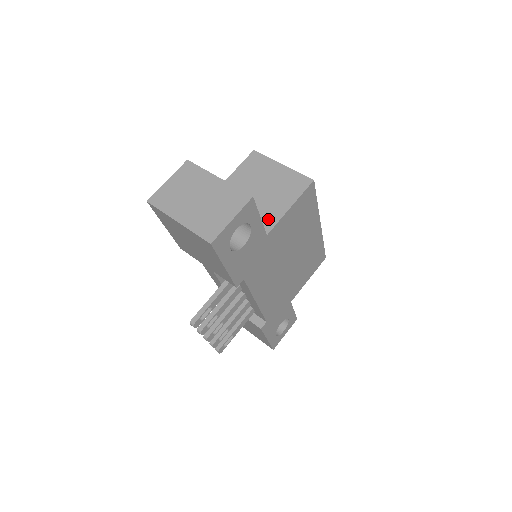
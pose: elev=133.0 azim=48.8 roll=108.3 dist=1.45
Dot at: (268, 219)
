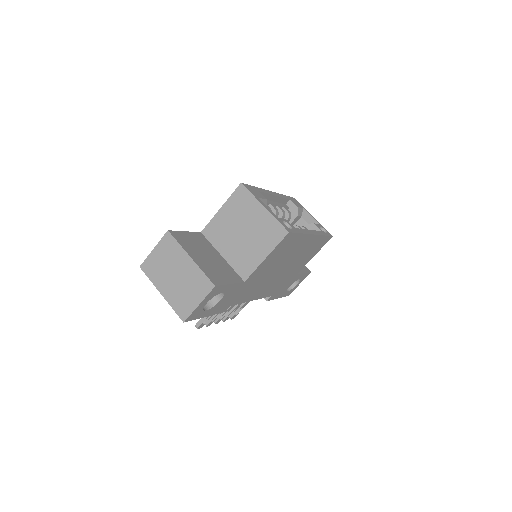
Dot at: (247, 266)
